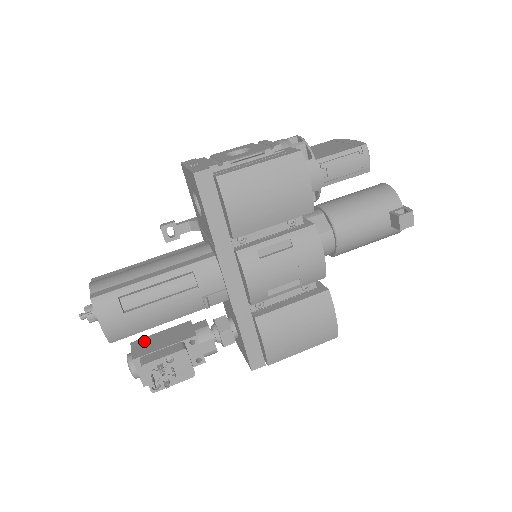
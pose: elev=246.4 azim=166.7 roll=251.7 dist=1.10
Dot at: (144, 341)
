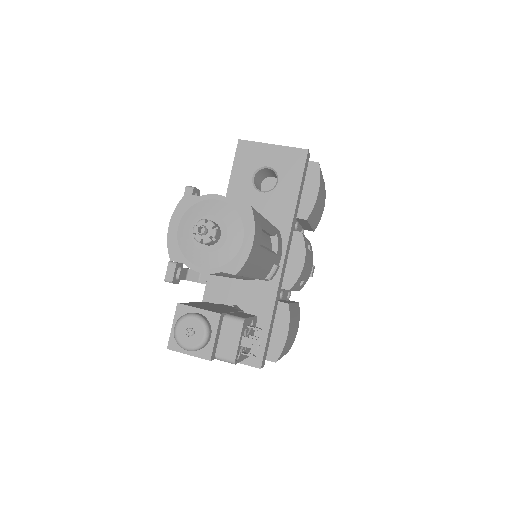
Dot at: (194, 304)
